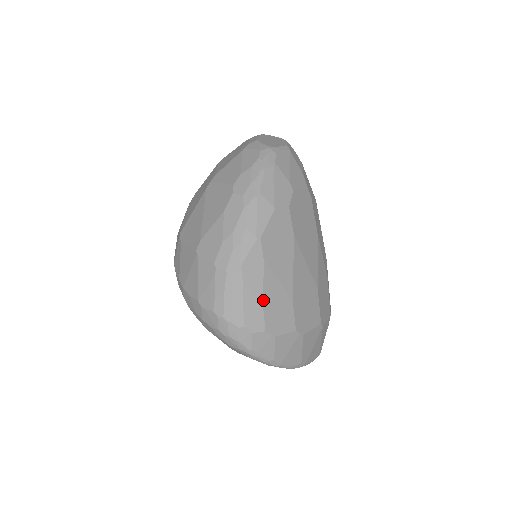
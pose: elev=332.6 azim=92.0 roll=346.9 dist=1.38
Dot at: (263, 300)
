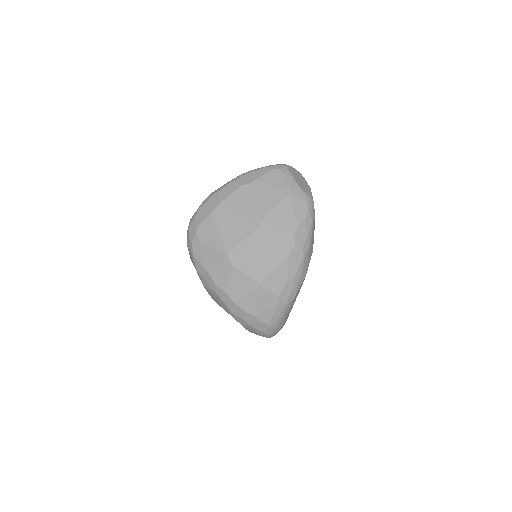
Dot at: occluded
